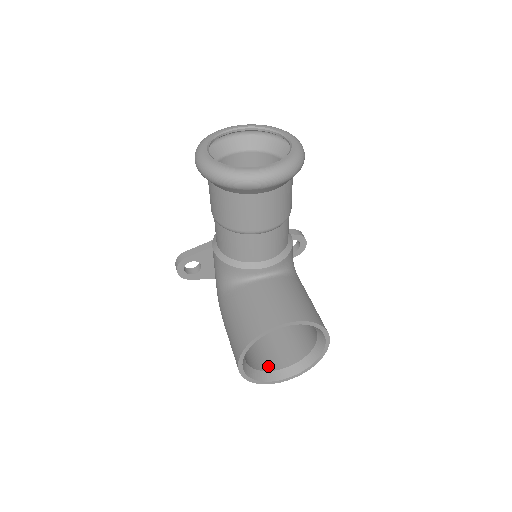
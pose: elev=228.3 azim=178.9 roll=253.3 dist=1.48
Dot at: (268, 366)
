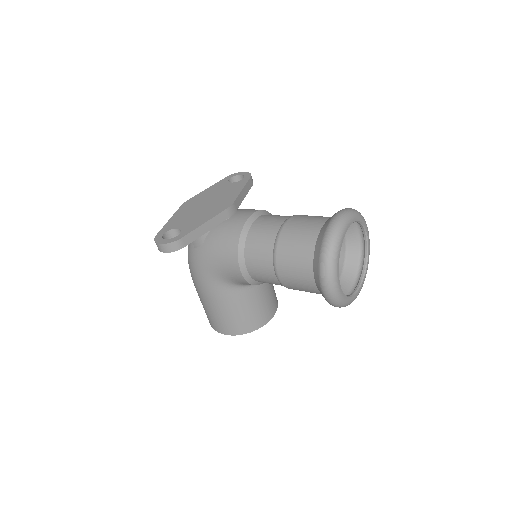
Dot at: occluded
